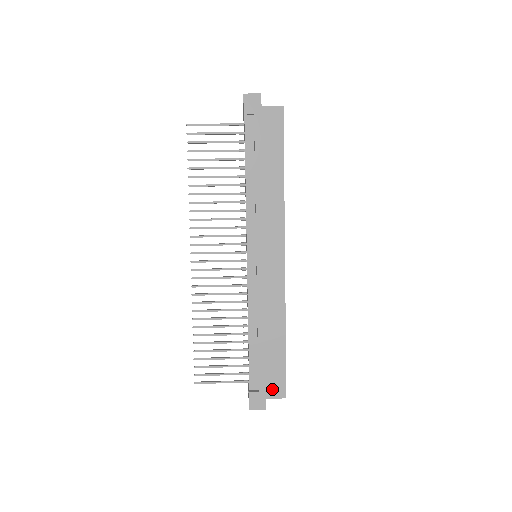
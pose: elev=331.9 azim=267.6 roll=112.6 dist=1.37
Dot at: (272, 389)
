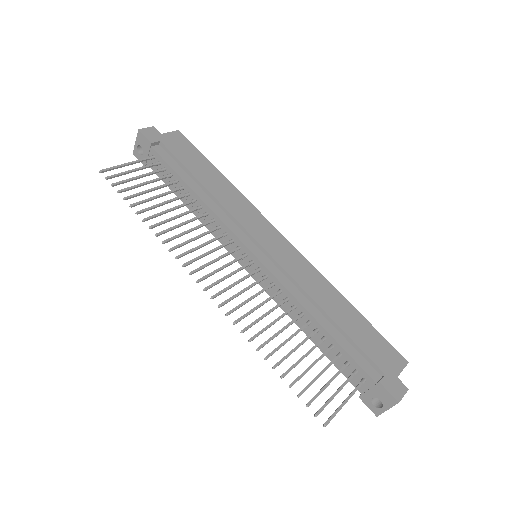
Dot at: (391, 362)
